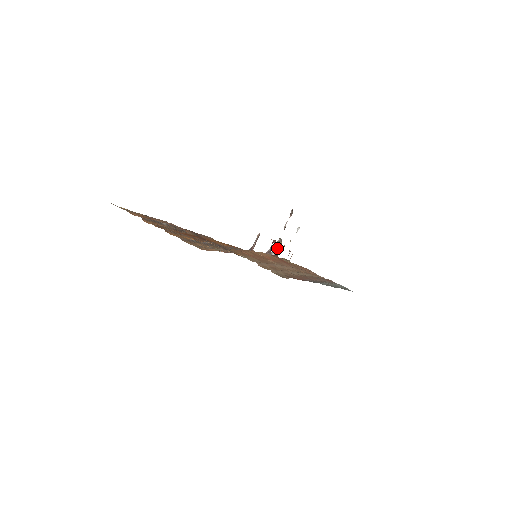
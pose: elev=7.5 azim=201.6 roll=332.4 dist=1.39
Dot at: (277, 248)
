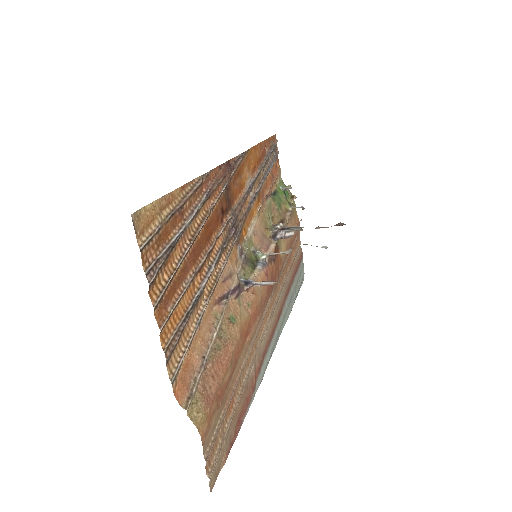
Dot at: (289, 234)
